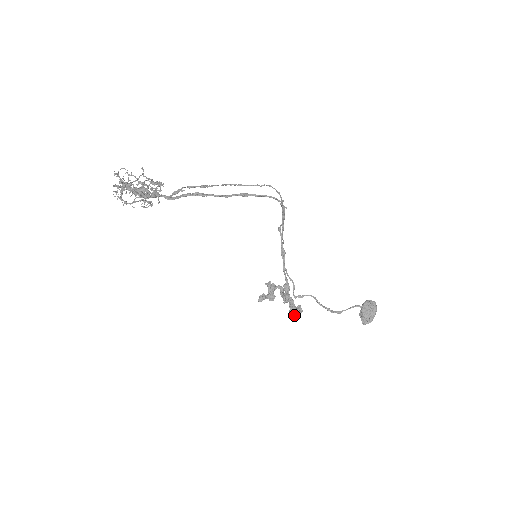
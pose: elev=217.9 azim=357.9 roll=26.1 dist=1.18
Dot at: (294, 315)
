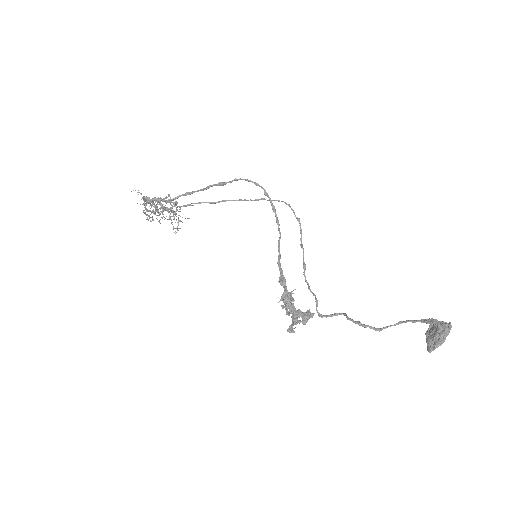
Dot at: (294, 314)
